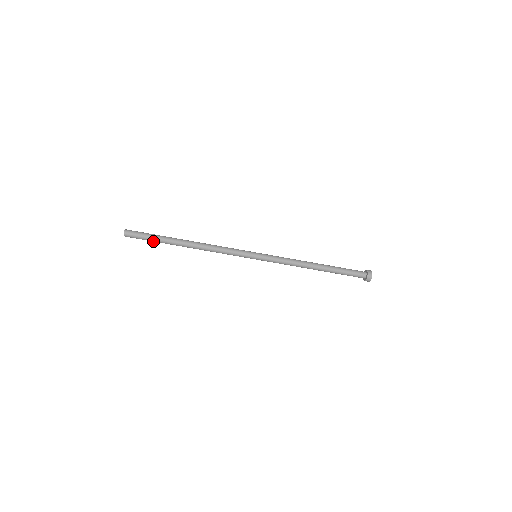
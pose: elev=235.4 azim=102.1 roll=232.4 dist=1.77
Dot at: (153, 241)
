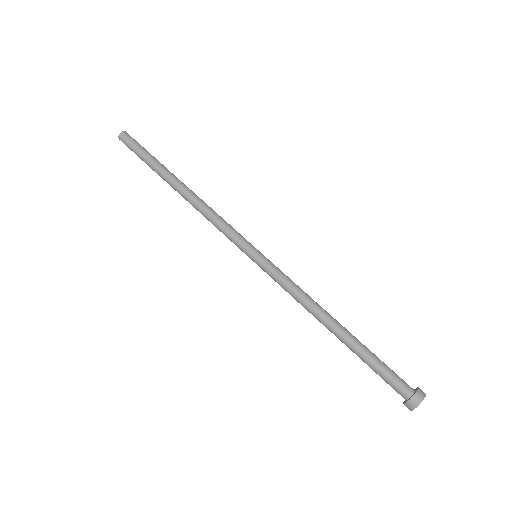
Dot at: (145, 161)
